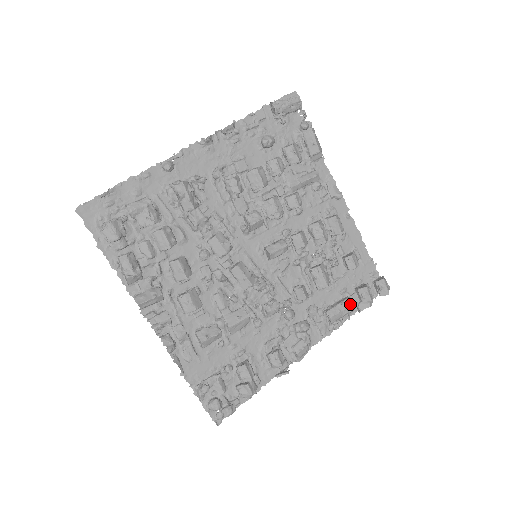
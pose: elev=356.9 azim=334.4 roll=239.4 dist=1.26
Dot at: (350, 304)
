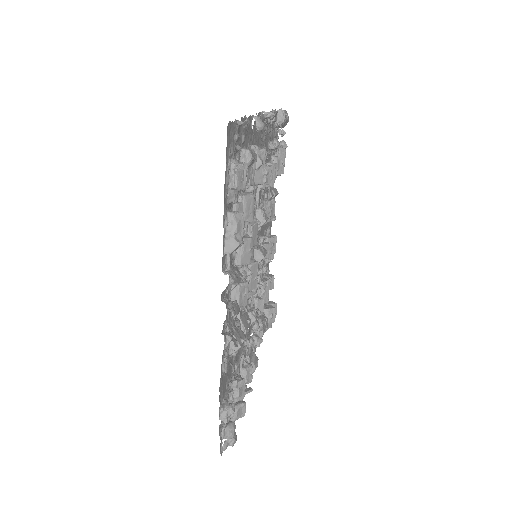
Dot at: occluded
